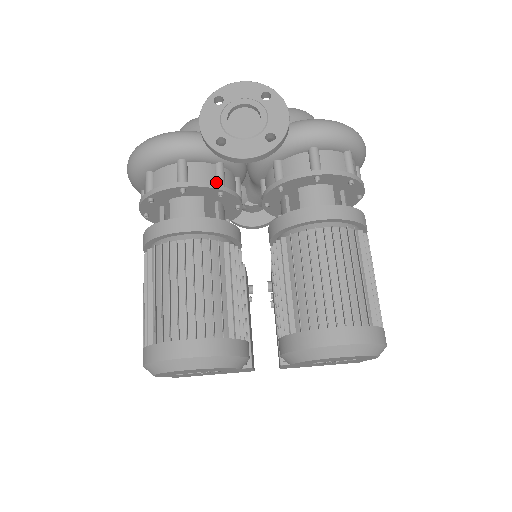
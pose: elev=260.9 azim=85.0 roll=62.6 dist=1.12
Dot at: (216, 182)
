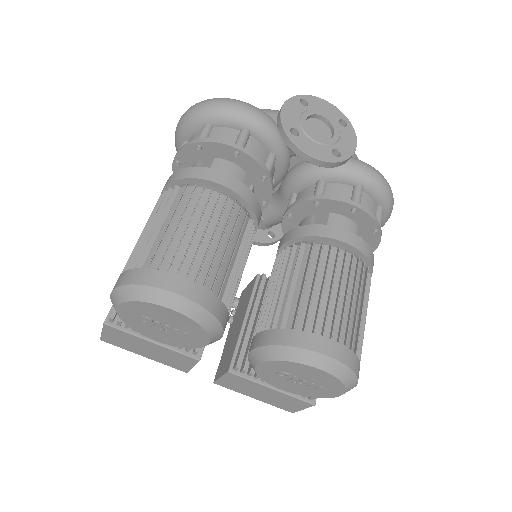
Dot at: (265, 166)
